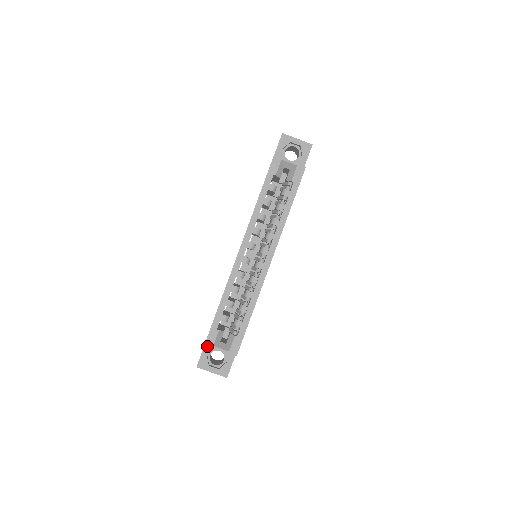
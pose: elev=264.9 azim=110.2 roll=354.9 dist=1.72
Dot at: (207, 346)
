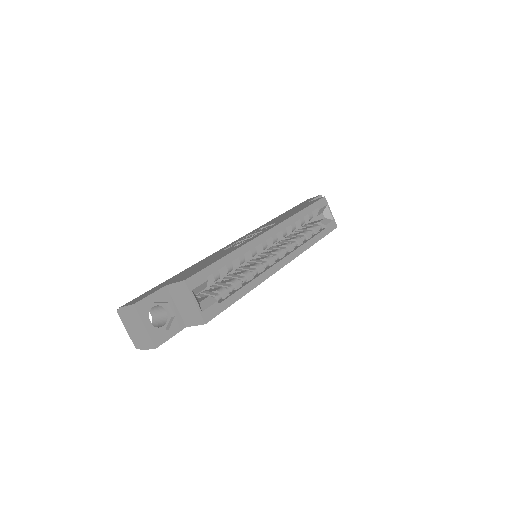
Dot at: (162, 292)
